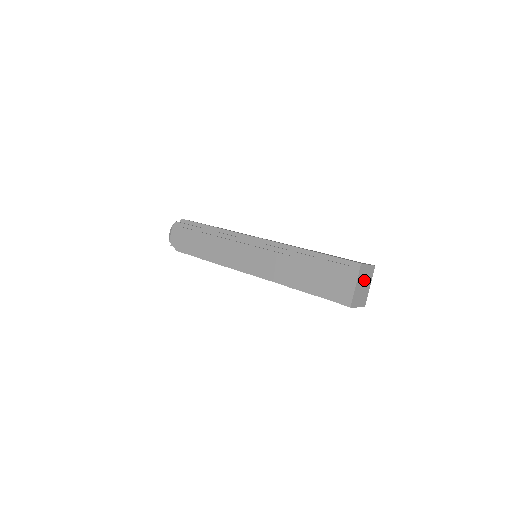
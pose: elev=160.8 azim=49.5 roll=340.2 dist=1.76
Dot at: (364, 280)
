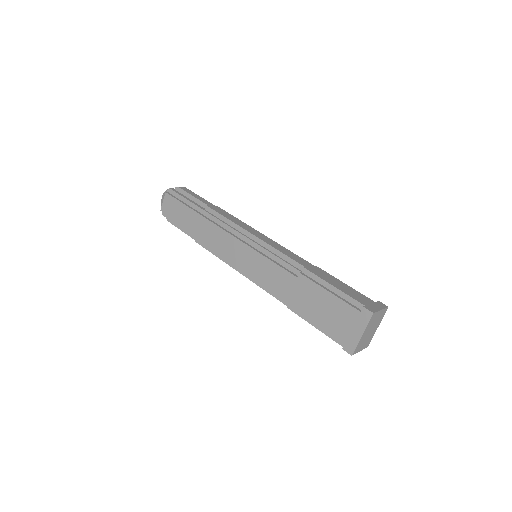
Dot at: (373, 325)
